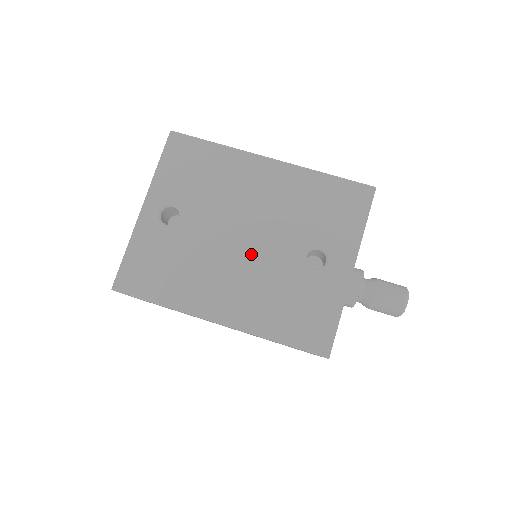
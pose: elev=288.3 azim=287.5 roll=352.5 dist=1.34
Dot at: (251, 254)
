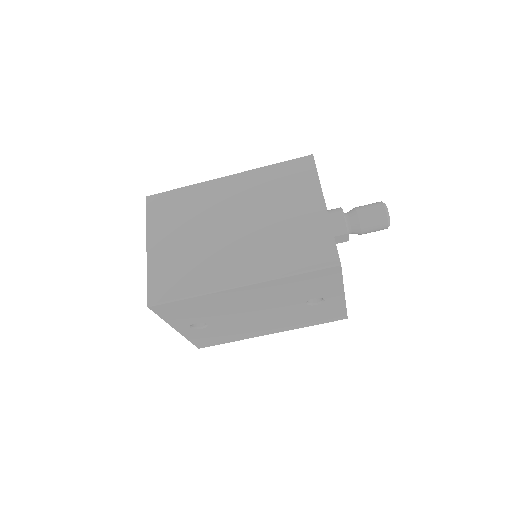
Dot at: (269, 316)
